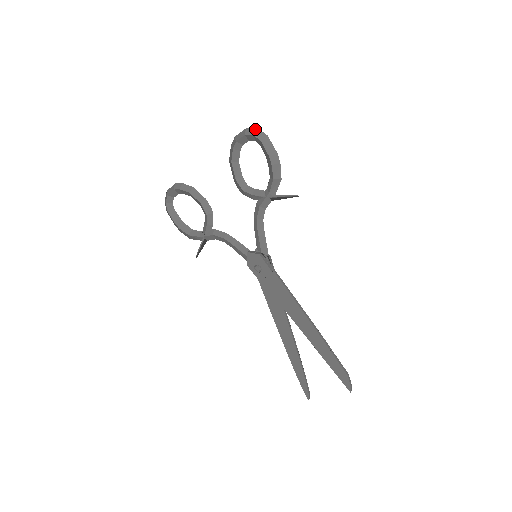
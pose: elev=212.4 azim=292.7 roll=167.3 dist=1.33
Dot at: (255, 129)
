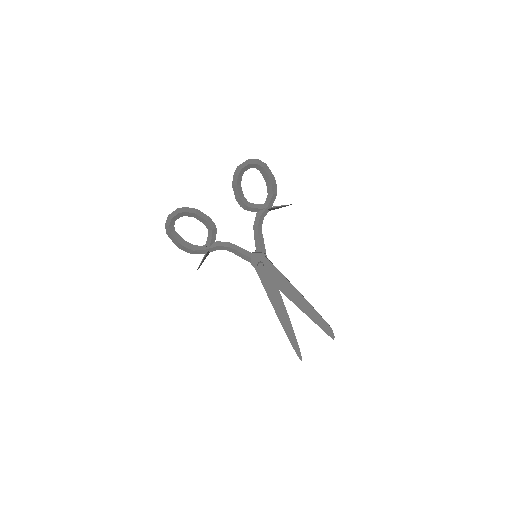
Dot at: (256, 160)
